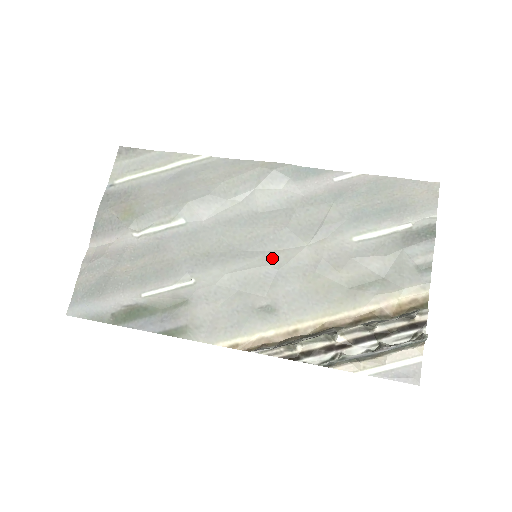
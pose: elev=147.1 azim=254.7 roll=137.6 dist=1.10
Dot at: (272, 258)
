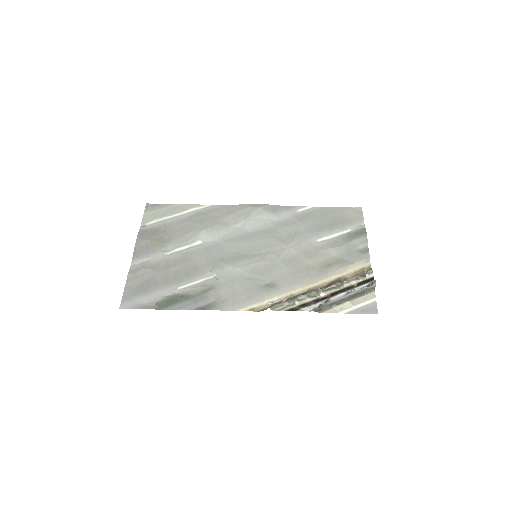
Dot at: (267, 256)
